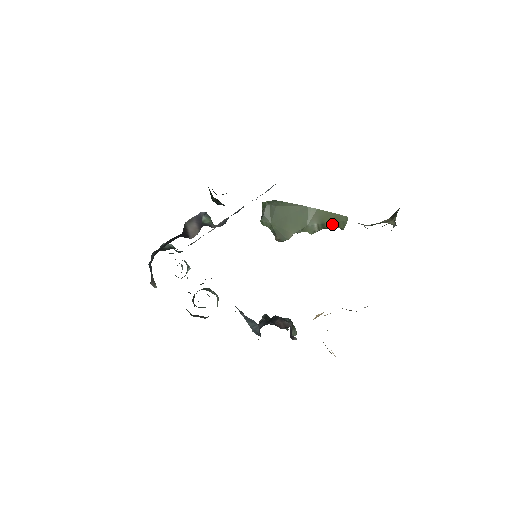
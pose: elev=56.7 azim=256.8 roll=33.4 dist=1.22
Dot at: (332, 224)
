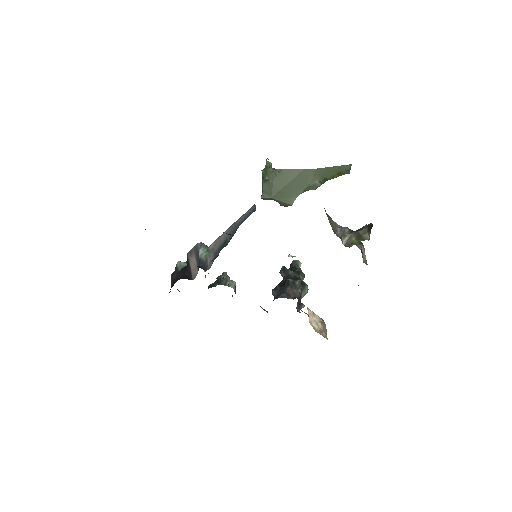
Dot at: (335, 176)
